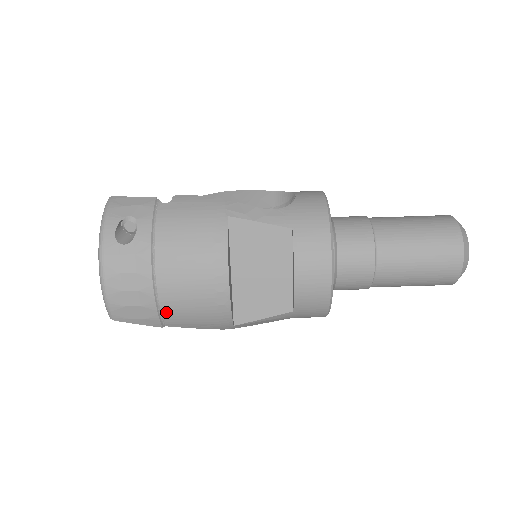
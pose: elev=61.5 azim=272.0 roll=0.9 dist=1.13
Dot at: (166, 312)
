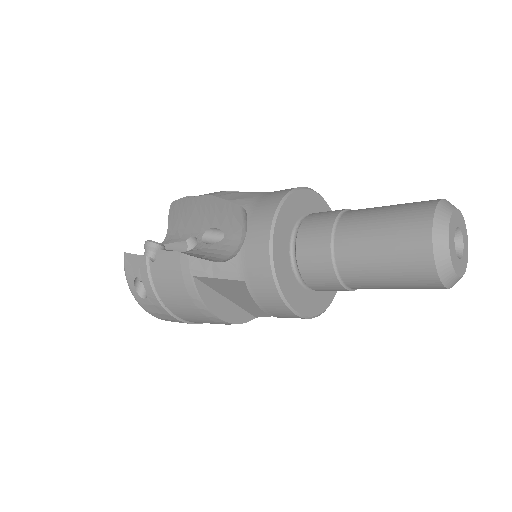
Dot at: occluded
